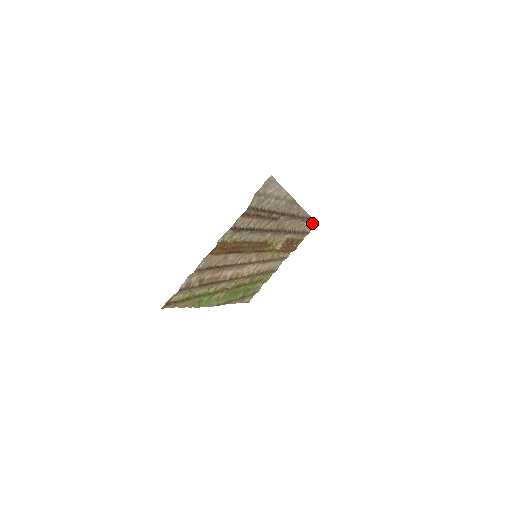
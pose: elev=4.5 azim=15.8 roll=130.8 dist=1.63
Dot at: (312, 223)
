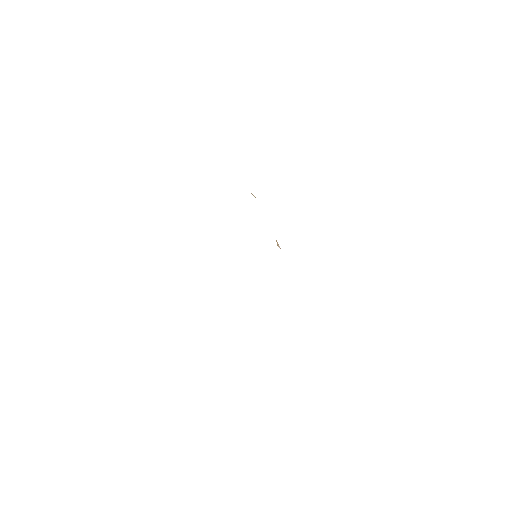
Dot at: occluded
